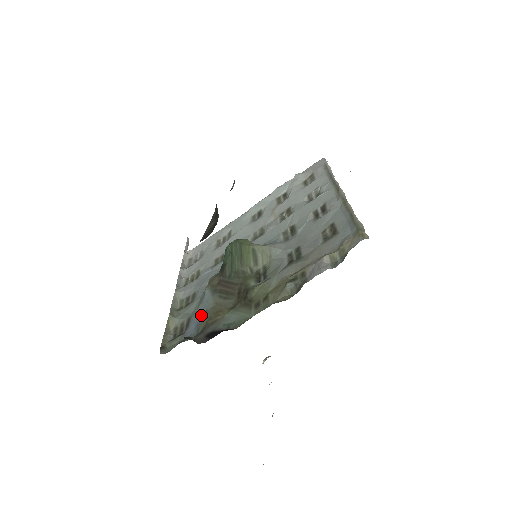
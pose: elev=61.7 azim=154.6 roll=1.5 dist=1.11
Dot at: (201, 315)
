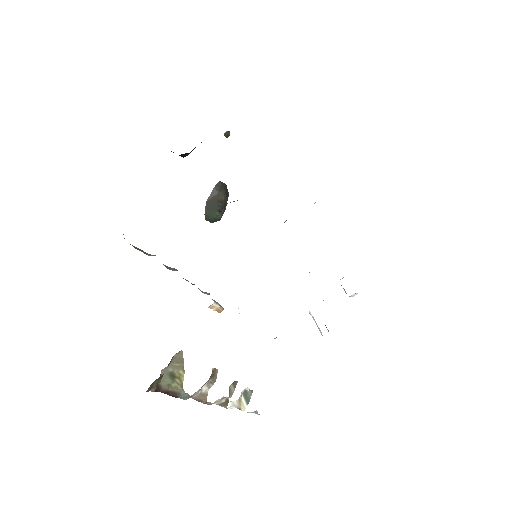
Dot at: occluded
